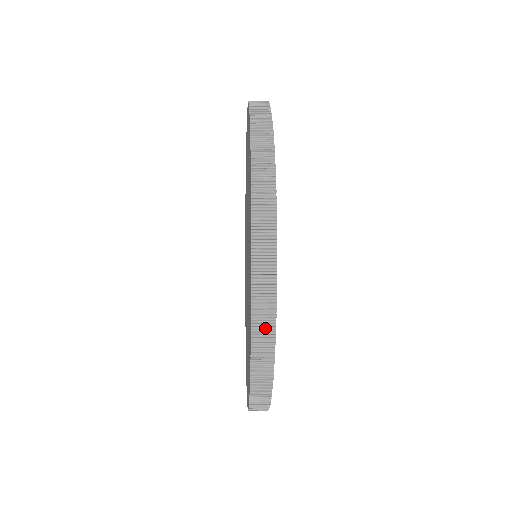
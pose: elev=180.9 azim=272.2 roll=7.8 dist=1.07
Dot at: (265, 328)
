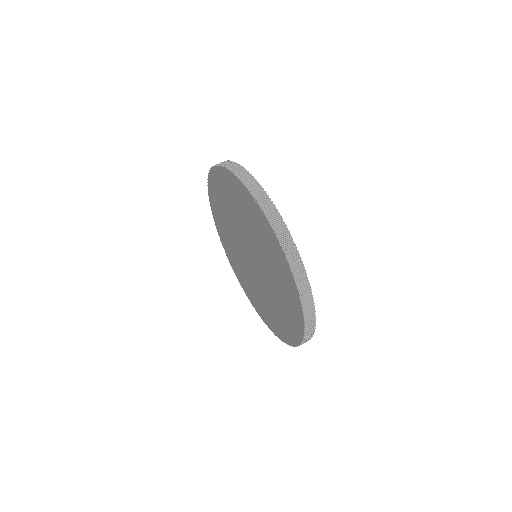
Dot at: occluded
